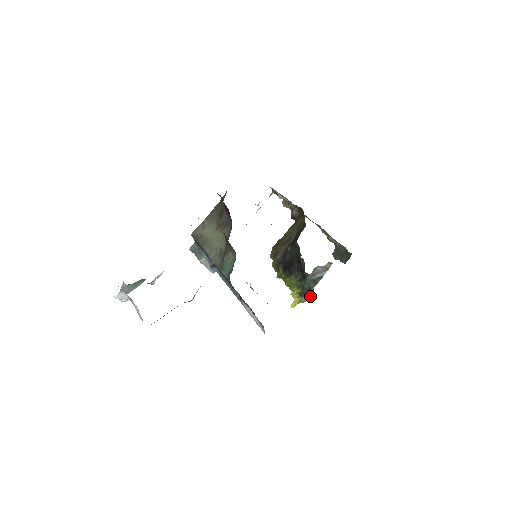
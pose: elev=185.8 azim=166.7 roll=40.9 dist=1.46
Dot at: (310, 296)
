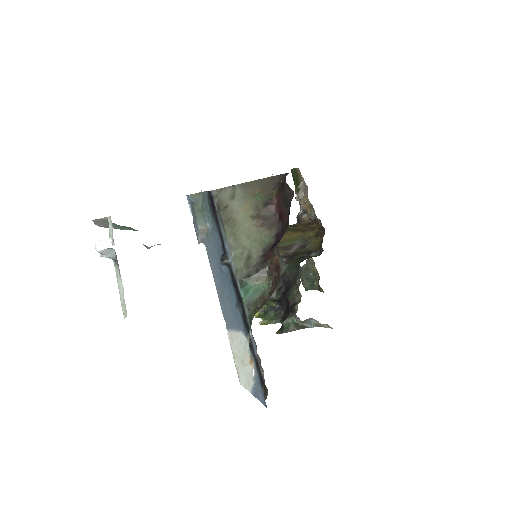
Dot at: occluded
